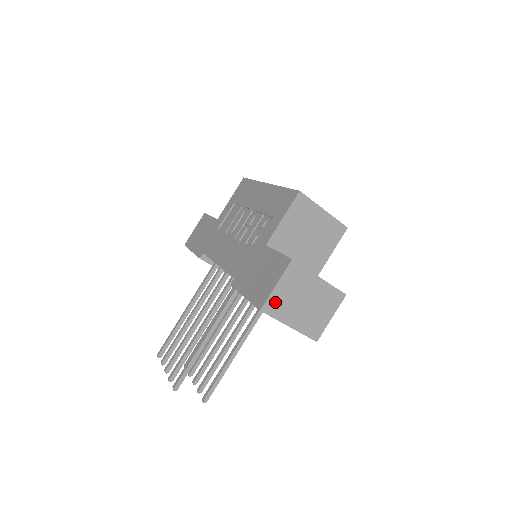
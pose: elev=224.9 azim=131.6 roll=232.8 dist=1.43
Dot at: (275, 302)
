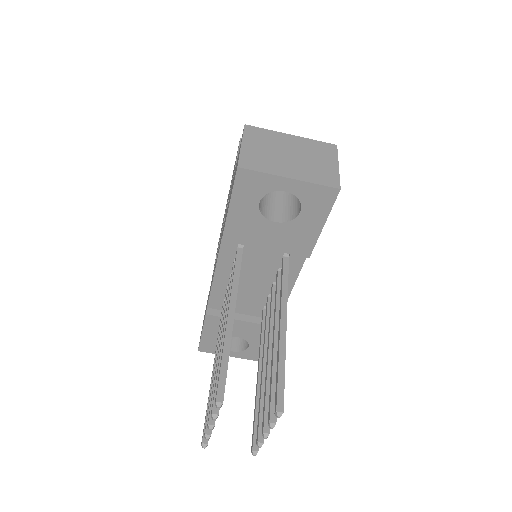
Dot at: (251, 158)
